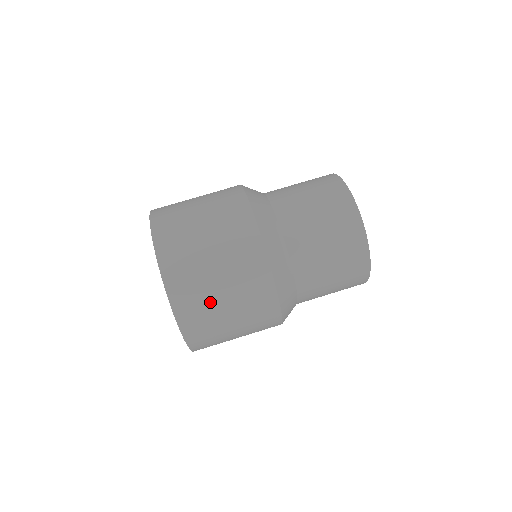
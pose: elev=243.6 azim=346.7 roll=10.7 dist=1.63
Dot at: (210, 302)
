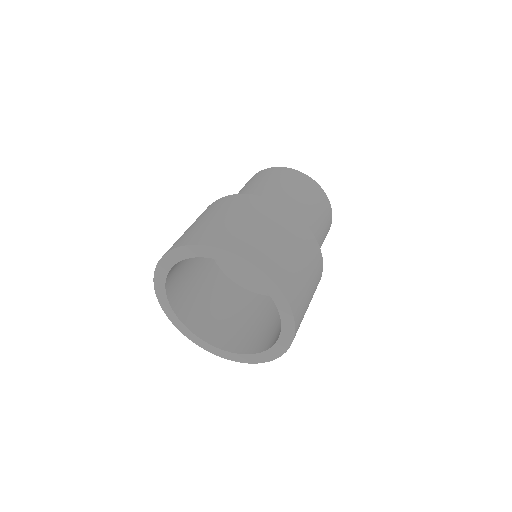
Dot at: (250, 233)
